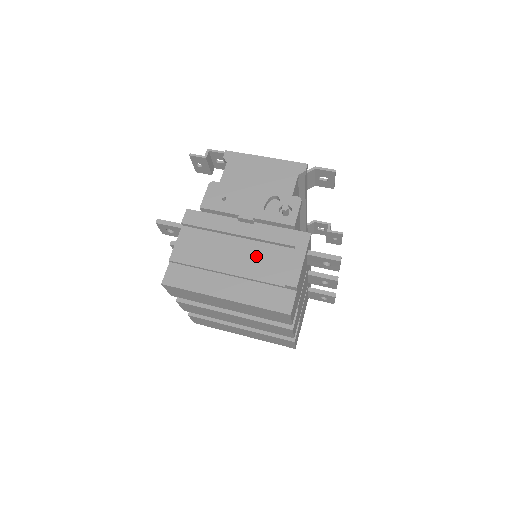
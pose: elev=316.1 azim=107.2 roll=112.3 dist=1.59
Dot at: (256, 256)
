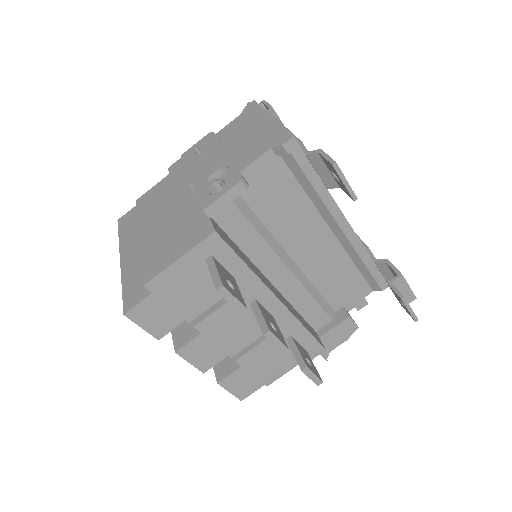
Dot at: (169, 231)
